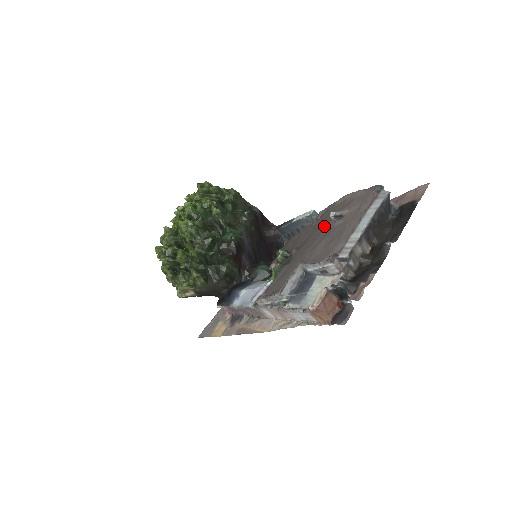
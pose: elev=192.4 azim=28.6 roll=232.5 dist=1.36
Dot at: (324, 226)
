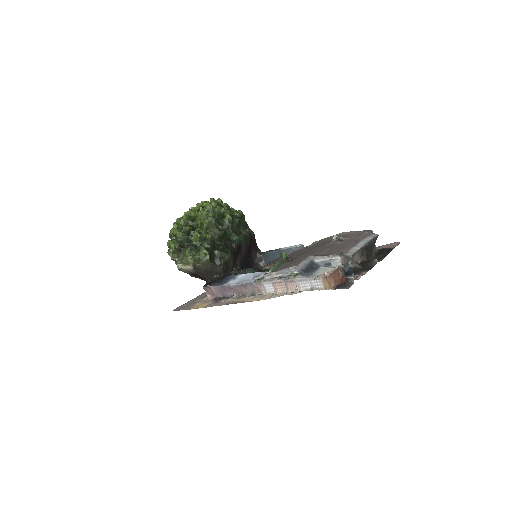
Dot at: (325, 244)
